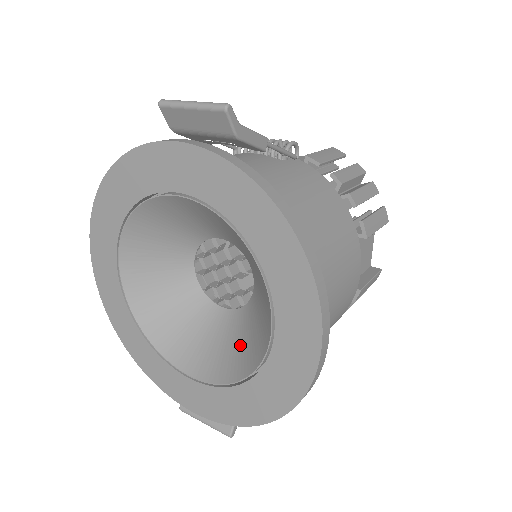
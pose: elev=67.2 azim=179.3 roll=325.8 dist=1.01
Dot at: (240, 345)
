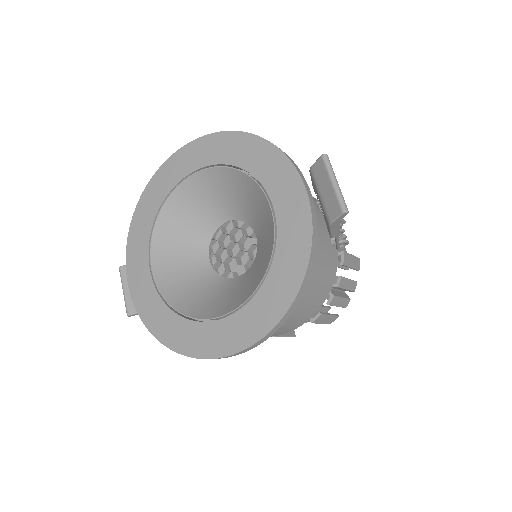
Dot at: (195, 292)
